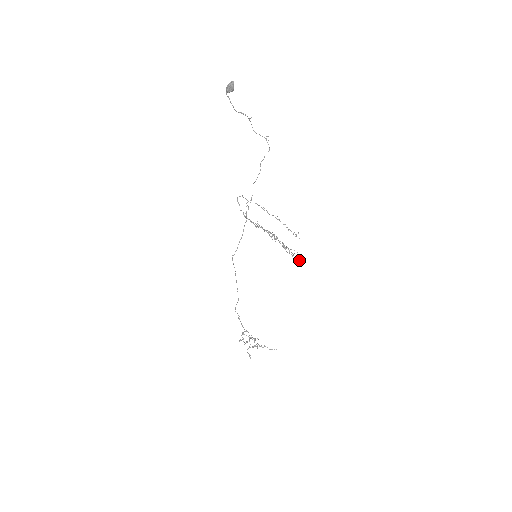
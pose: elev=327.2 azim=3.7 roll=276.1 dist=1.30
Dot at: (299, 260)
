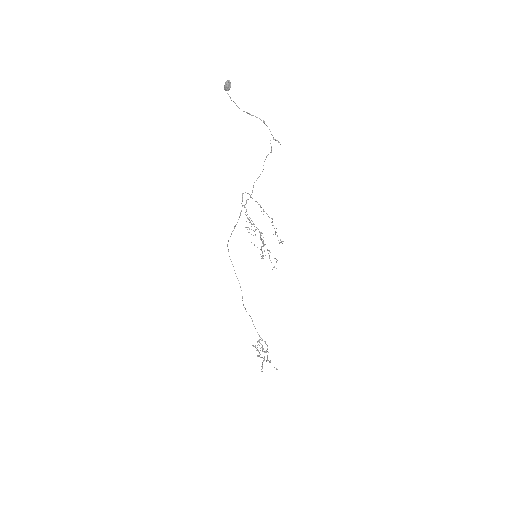
Dot at: (274, 266)
